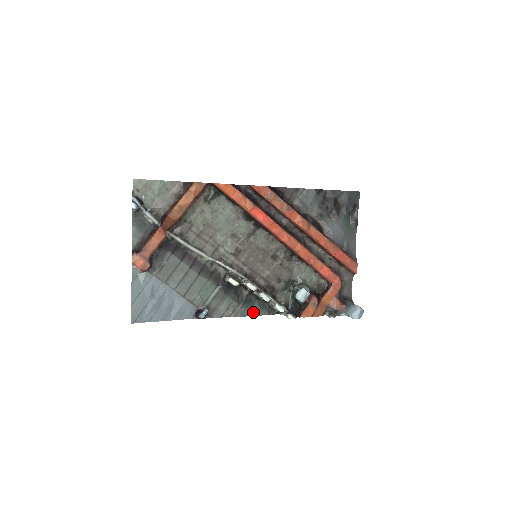
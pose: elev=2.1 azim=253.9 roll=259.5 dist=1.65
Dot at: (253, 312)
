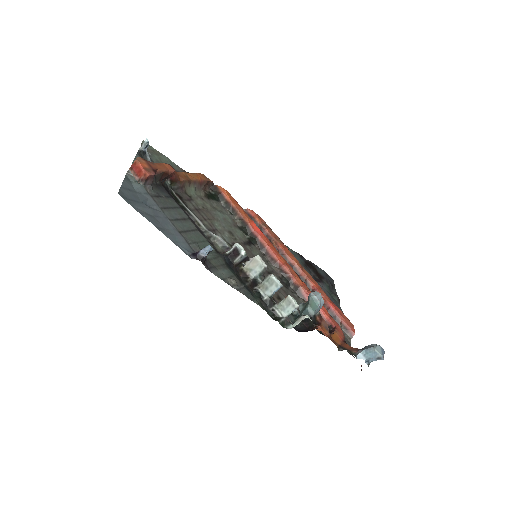
Dot at: (257, 302)
